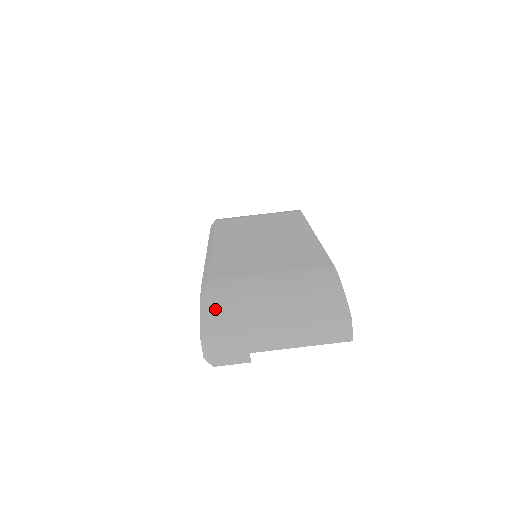
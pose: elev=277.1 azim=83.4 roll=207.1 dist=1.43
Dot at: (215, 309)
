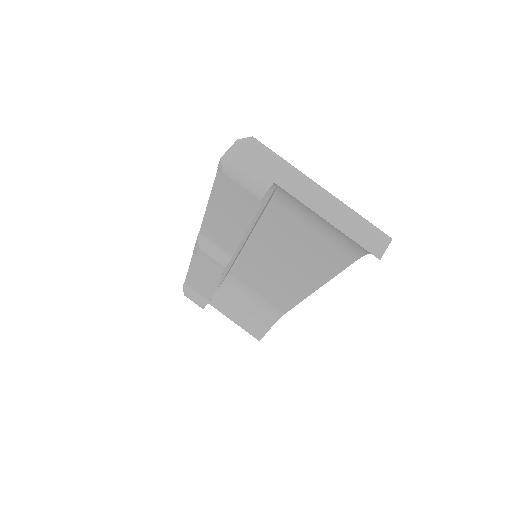
Dot at: occluded
